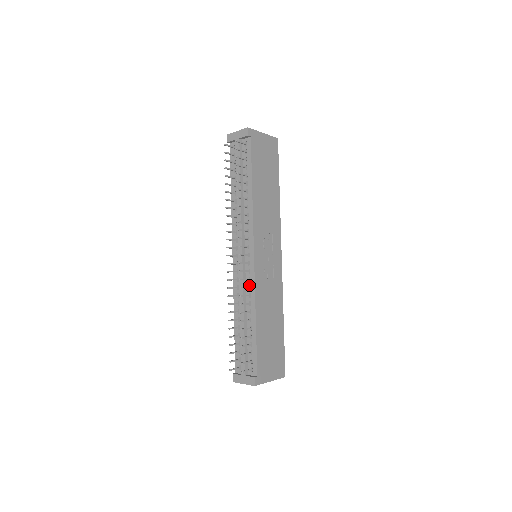
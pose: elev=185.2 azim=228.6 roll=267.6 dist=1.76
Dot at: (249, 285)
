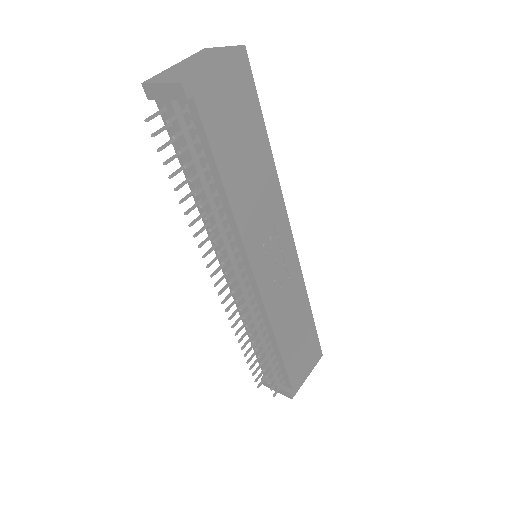
Dot at: (258, 309)
